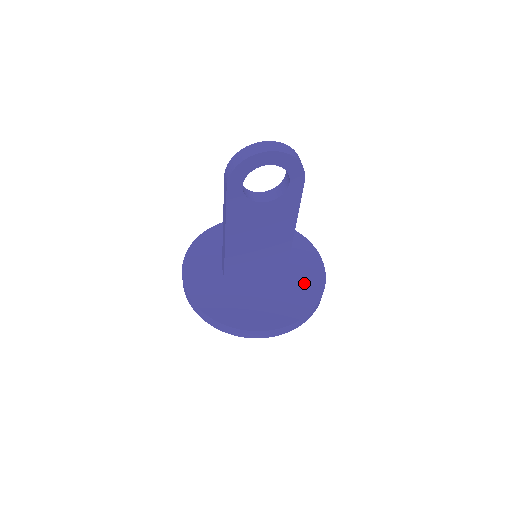
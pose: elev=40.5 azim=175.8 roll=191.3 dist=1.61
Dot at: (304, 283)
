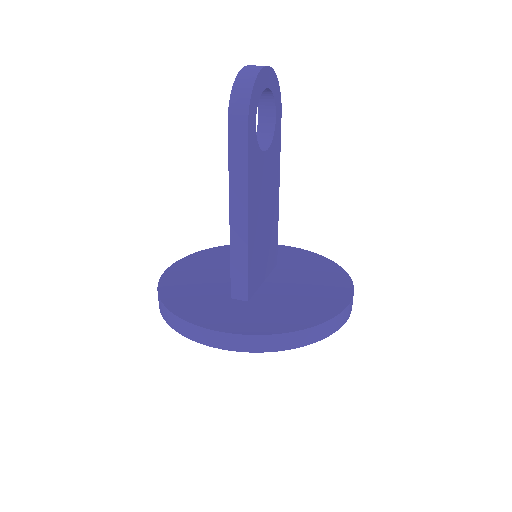
Dot at: (304, 261)
